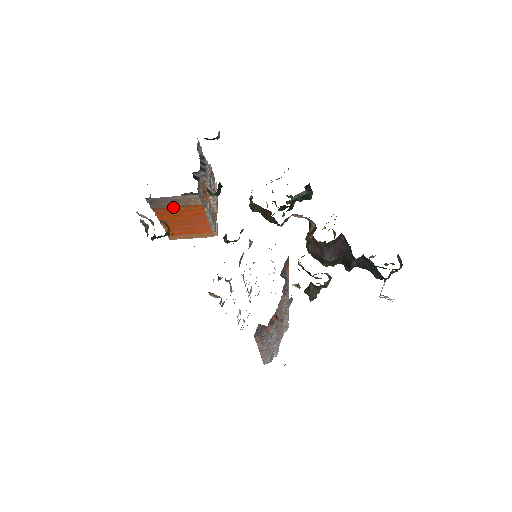
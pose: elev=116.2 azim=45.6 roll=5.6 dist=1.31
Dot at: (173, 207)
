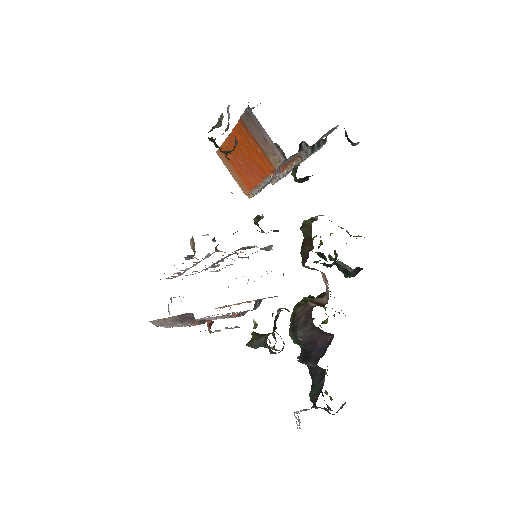
Dot at: (256, 140)
